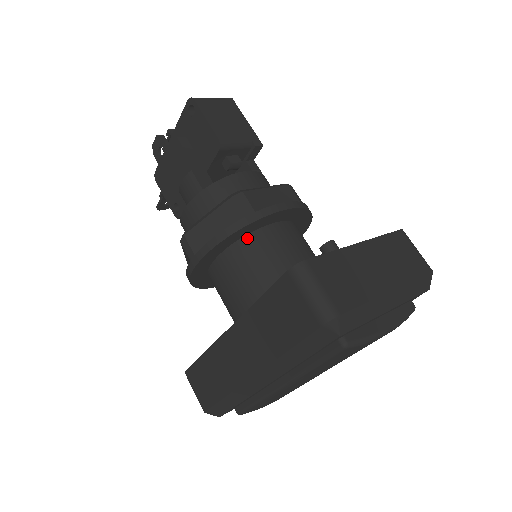
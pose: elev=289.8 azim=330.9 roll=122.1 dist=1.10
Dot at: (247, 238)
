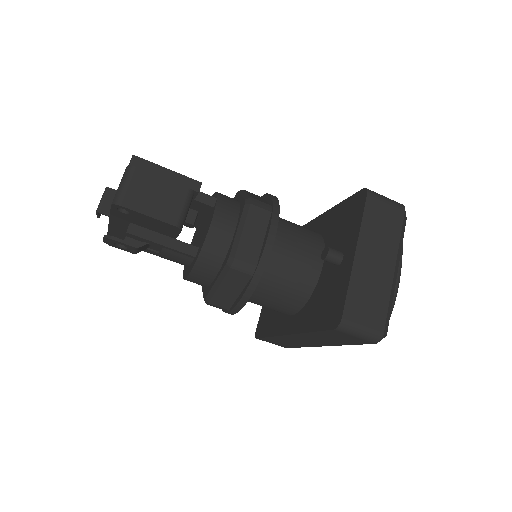
Dot at: occluded
